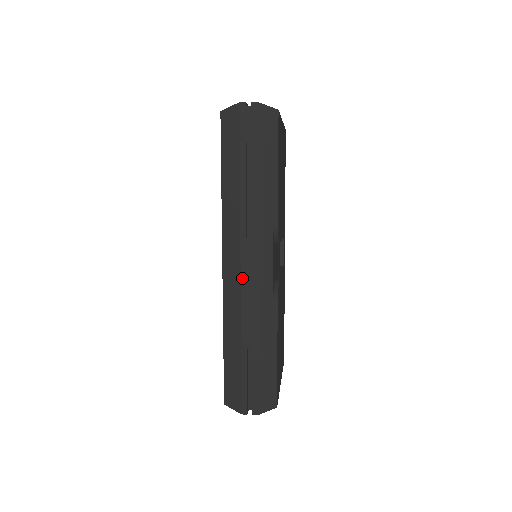
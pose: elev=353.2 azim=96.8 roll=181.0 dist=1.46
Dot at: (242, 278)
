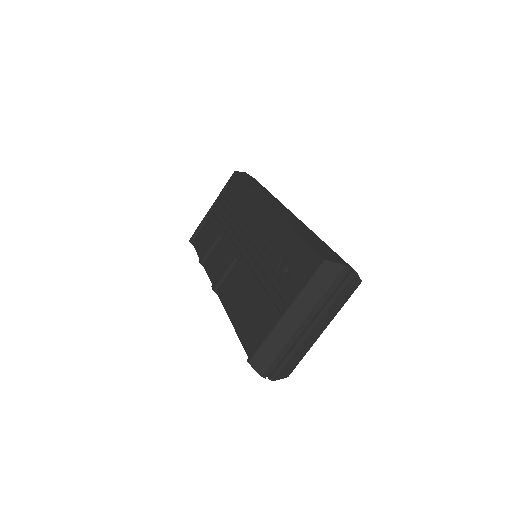
Dot at: (289, 212)
